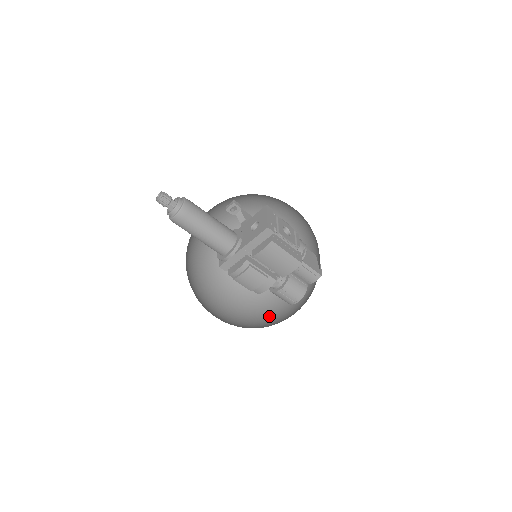
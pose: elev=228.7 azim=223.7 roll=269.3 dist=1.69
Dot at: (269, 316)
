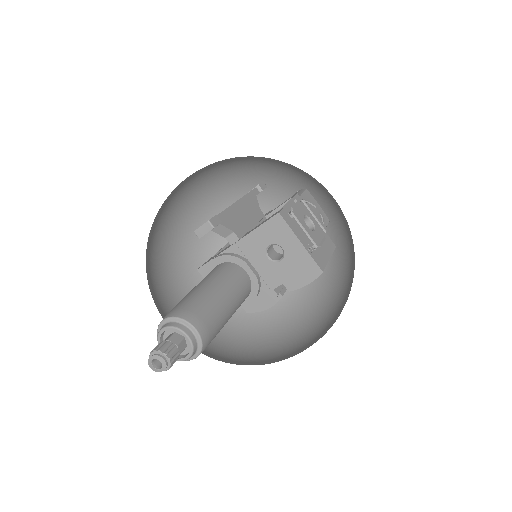
Dot at: occluded
